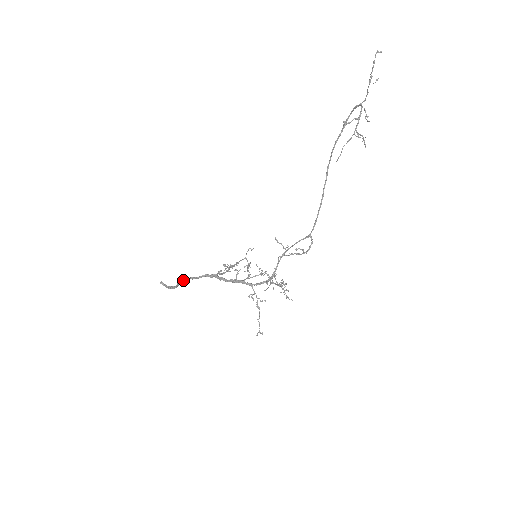
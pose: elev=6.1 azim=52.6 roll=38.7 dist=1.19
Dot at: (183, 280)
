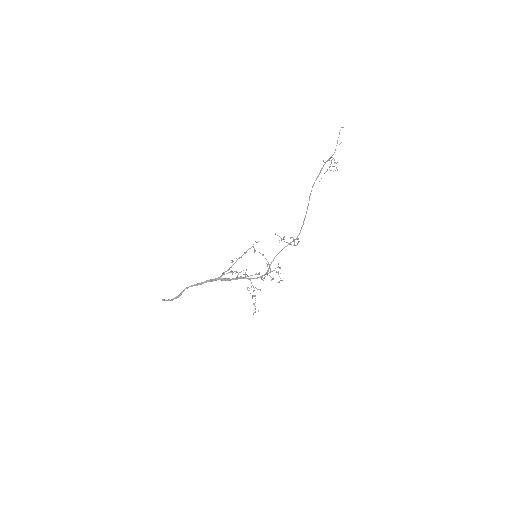
Dot at: occluded
